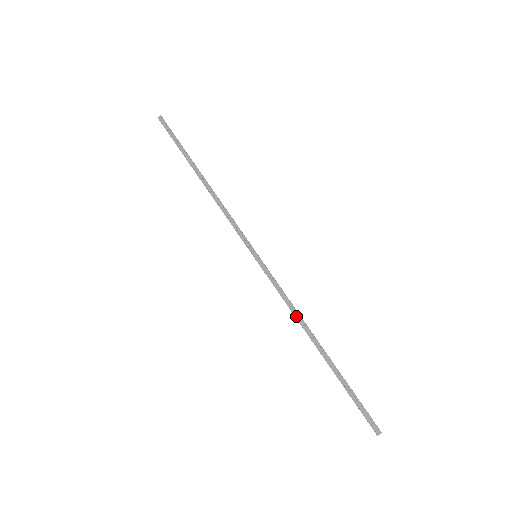
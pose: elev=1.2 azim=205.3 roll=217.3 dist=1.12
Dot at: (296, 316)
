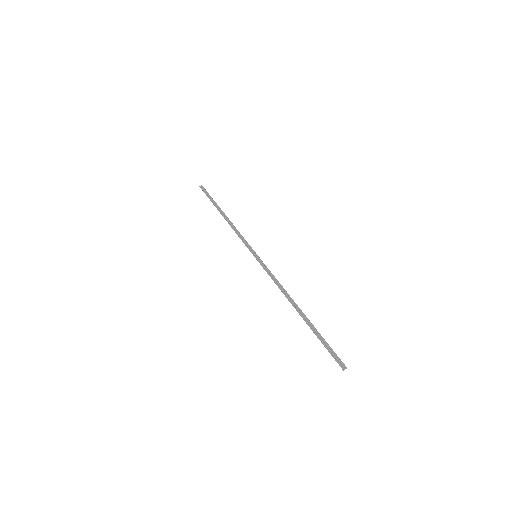
Dot at: (282, 290)
